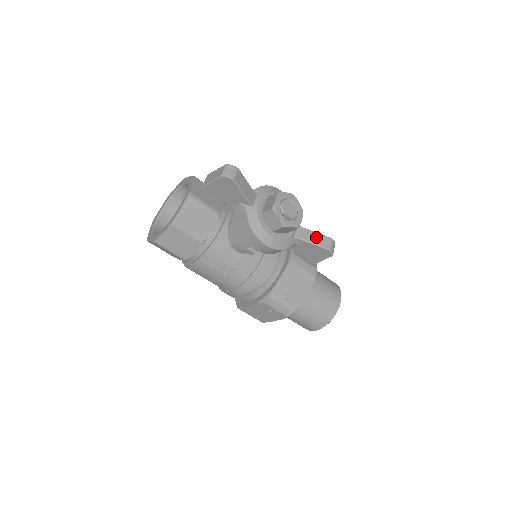
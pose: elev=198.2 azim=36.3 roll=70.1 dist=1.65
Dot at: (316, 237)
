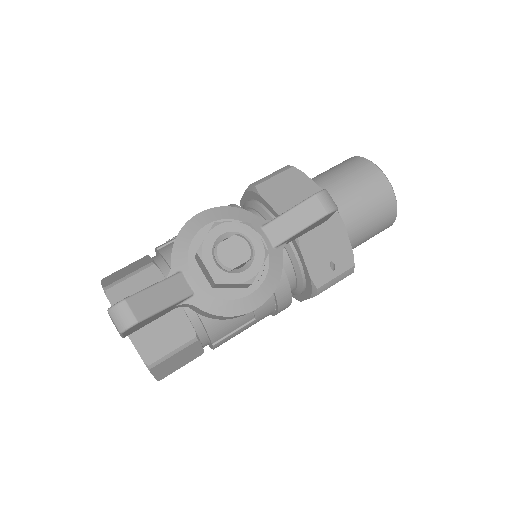
Dot at: (296, 217)
